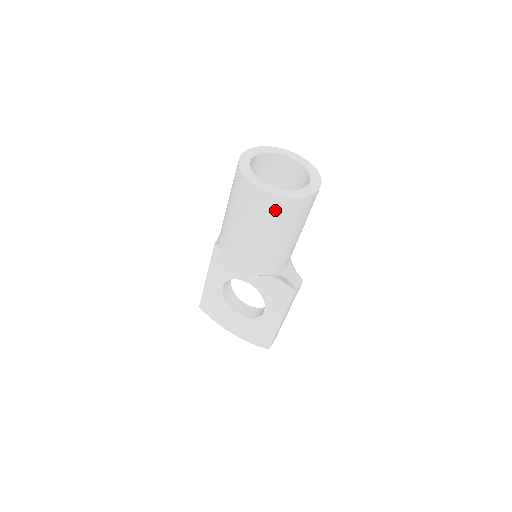
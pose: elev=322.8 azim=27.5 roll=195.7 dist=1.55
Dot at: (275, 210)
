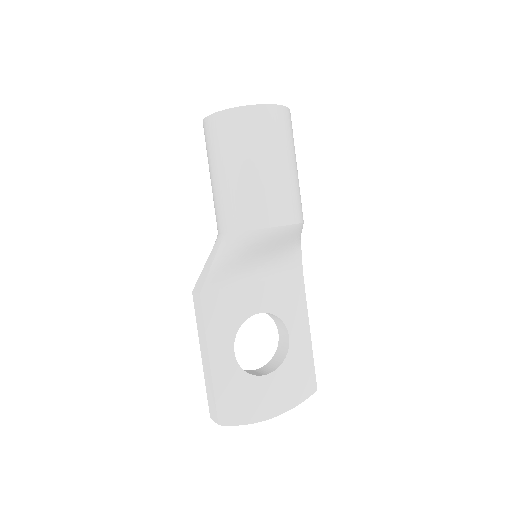
Dot at: (285, 125)
